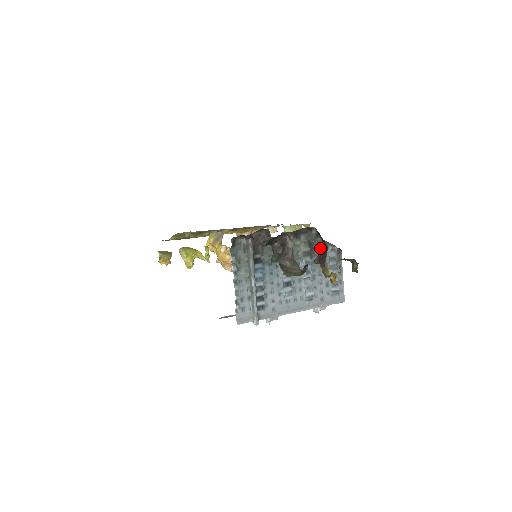
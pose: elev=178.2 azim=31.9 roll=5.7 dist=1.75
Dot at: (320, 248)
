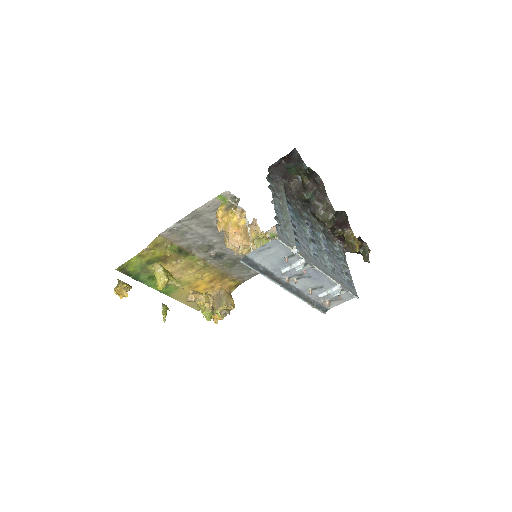
Dot at: (329, 239)
